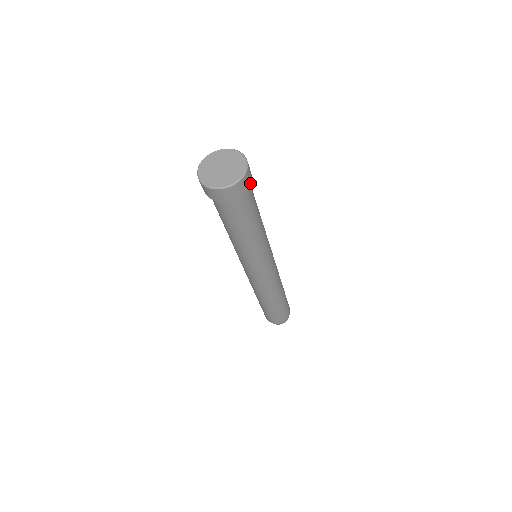
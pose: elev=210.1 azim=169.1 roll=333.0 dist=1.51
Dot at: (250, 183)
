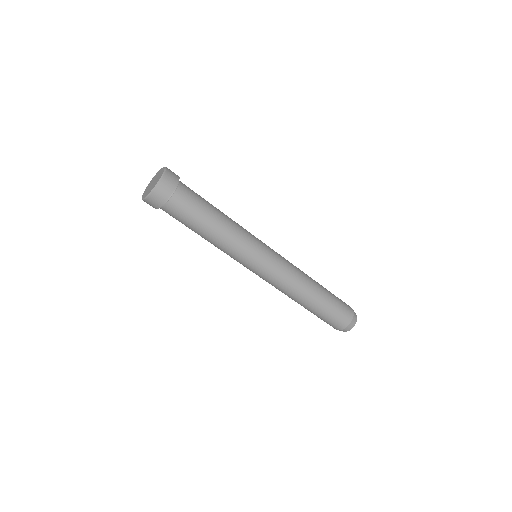
Dot at: (173, 189)
